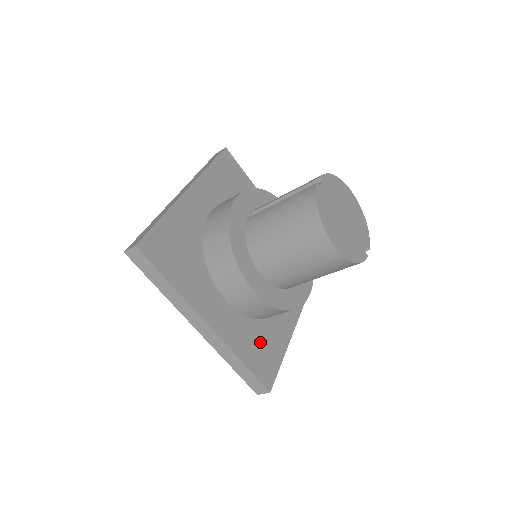
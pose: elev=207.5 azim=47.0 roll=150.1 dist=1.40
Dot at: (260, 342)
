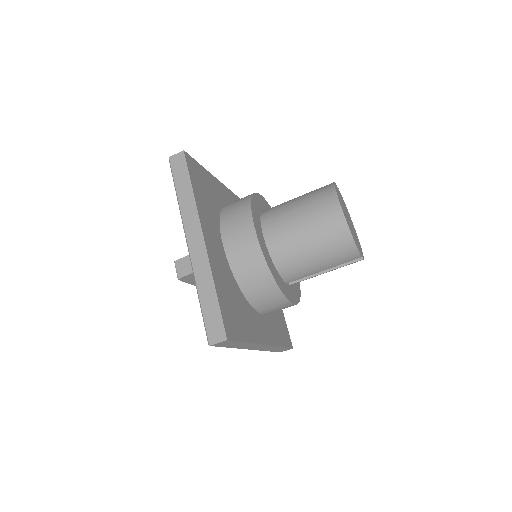
Dot at: (234, 305)
